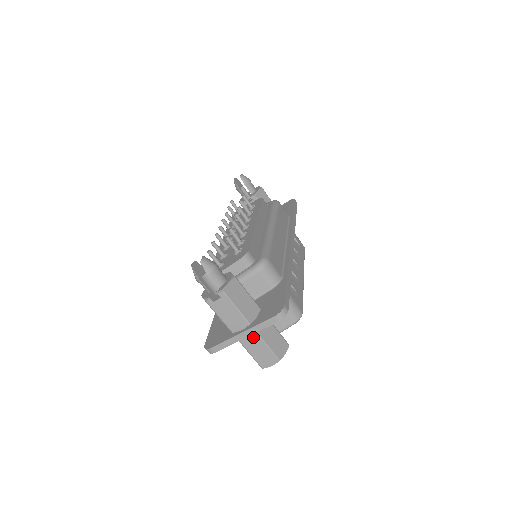
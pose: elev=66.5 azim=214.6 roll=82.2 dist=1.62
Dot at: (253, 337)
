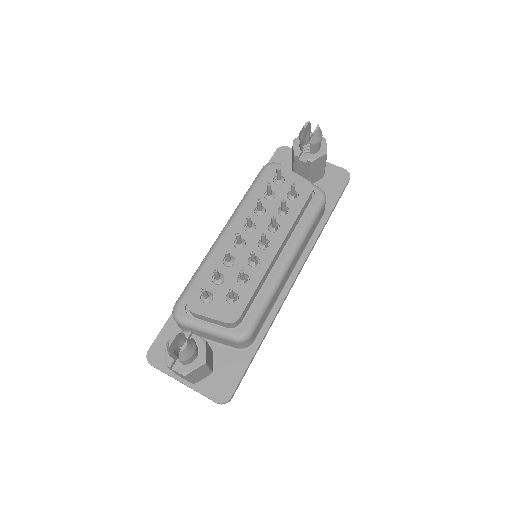
Dot at: occluded
